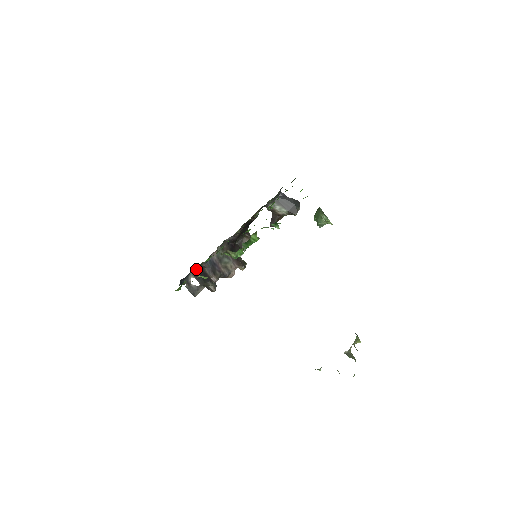
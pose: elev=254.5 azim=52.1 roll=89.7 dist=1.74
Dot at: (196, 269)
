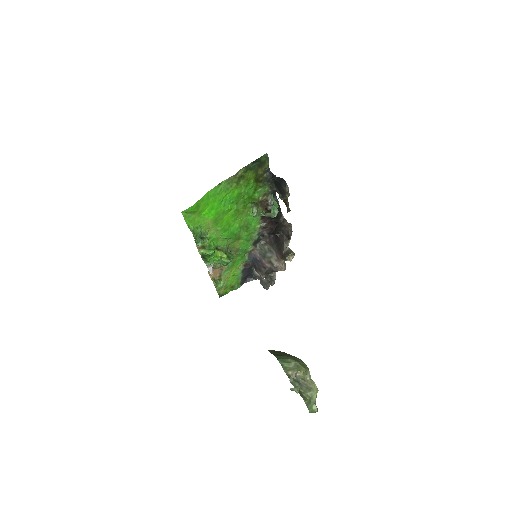
Dot at: (252, 266)
